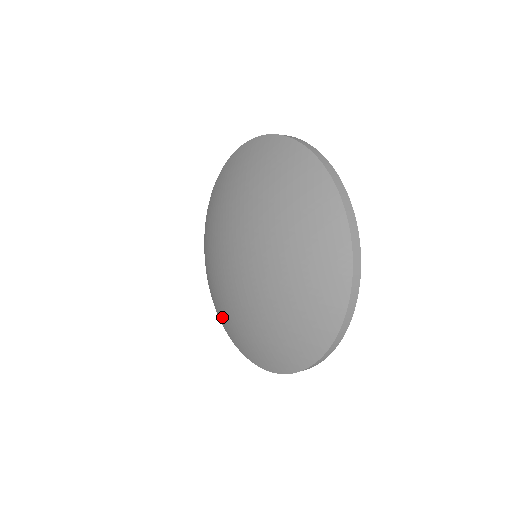
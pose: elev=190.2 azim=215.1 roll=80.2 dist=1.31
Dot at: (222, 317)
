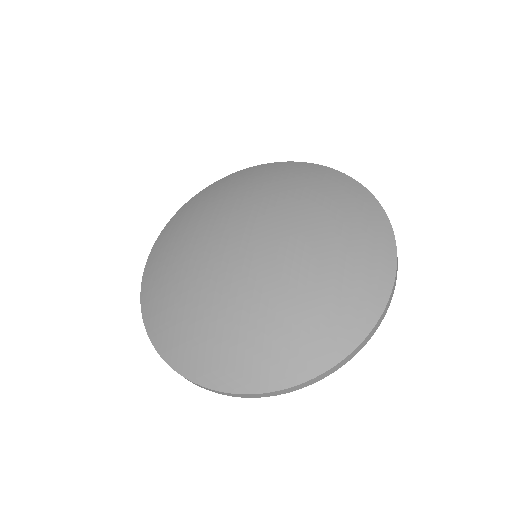
Dot at: (159, 308)
